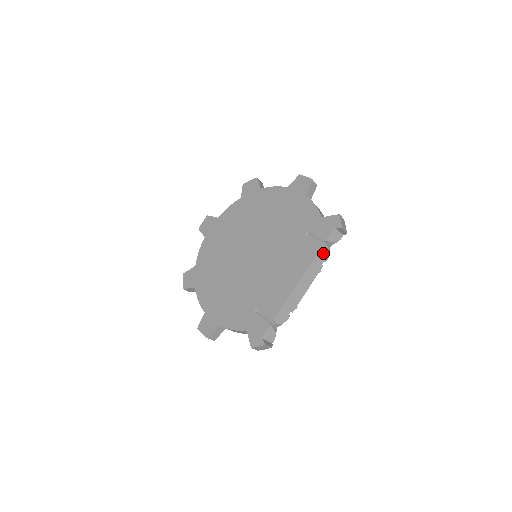
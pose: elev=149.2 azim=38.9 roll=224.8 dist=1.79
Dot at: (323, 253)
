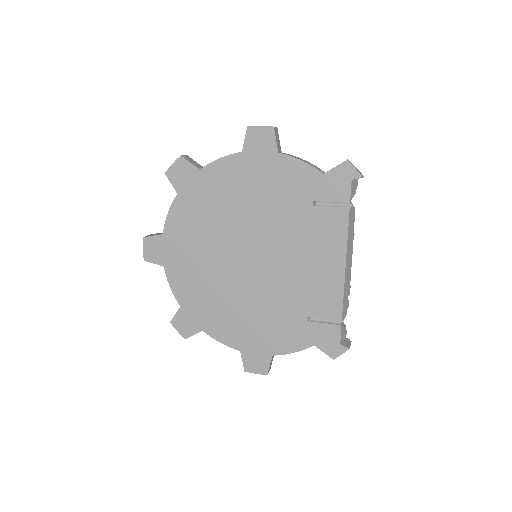
Dot at: (351, 216)
